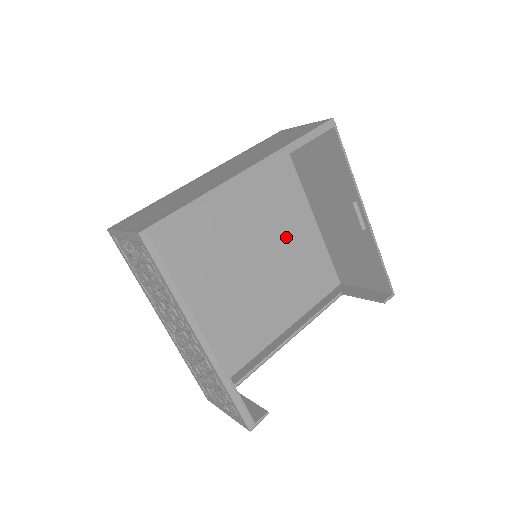
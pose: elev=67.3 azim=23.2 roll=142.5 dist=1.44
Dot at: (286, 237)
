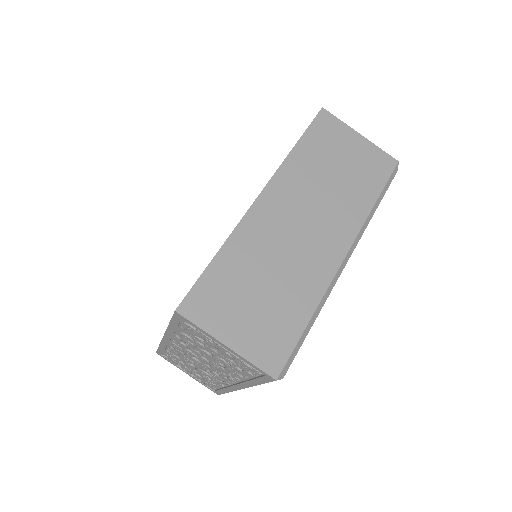
Dot at: occluded
